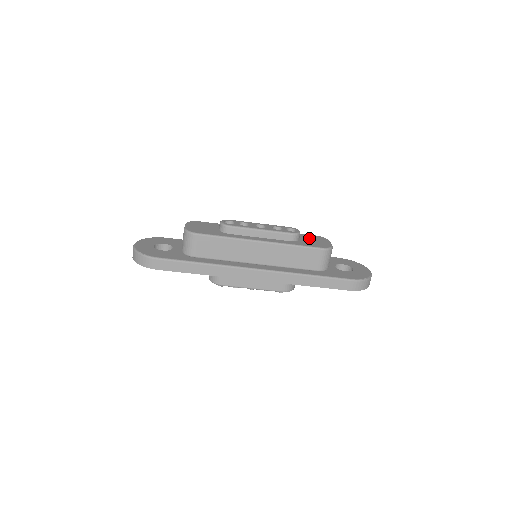
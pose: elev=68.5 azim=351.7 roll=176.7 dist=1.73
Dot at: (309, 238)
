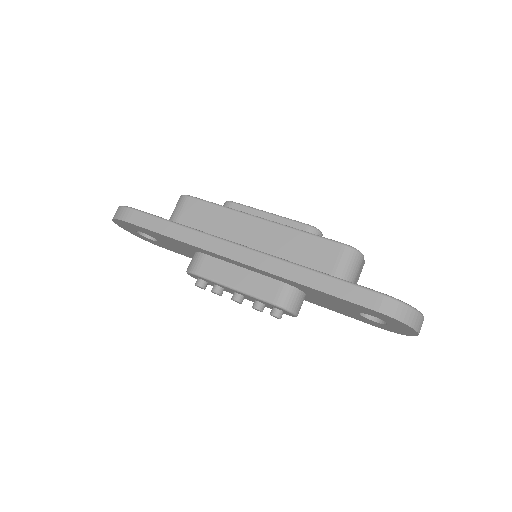
Dot at: occluded
